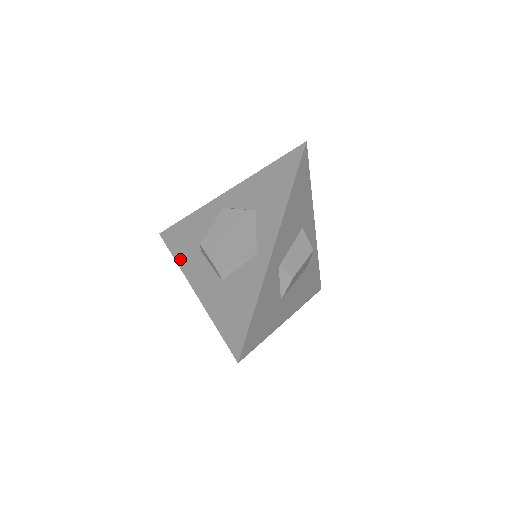
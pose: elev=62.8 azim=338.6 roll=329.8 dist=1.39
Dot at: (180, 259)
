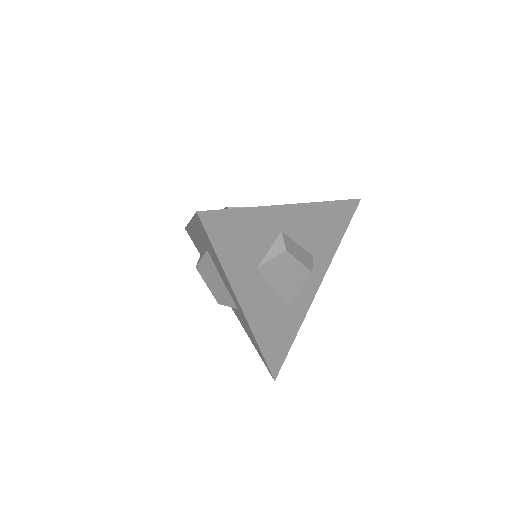
Dot at: occluded
